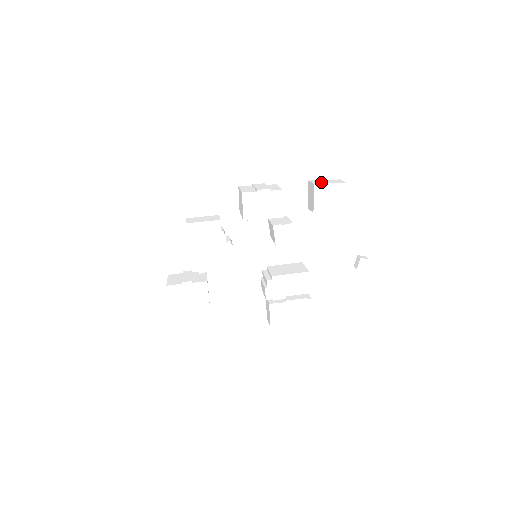
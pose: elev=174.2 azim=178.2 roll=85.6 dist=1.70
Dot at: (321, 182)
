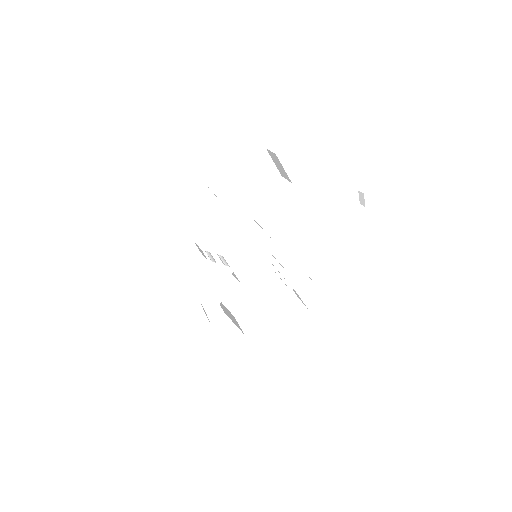
Dot at: (282, 145)
